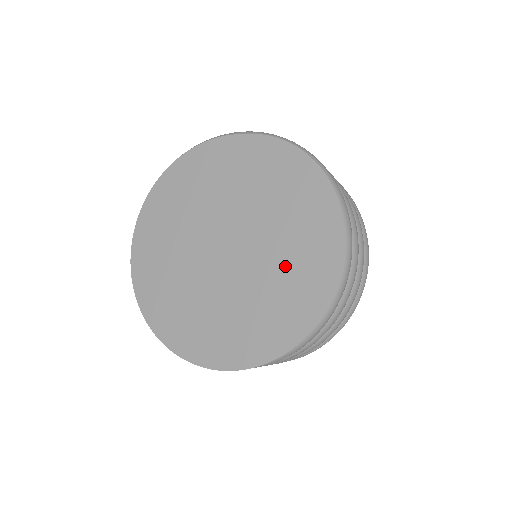
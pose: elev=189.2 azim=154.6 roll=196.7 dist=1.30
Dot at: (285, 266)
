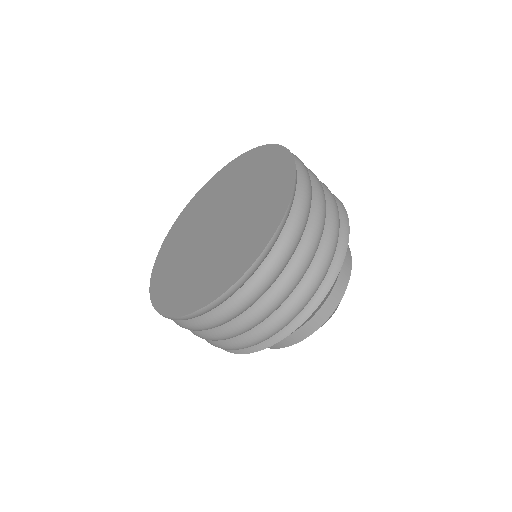
Dot at: (258, 192)
